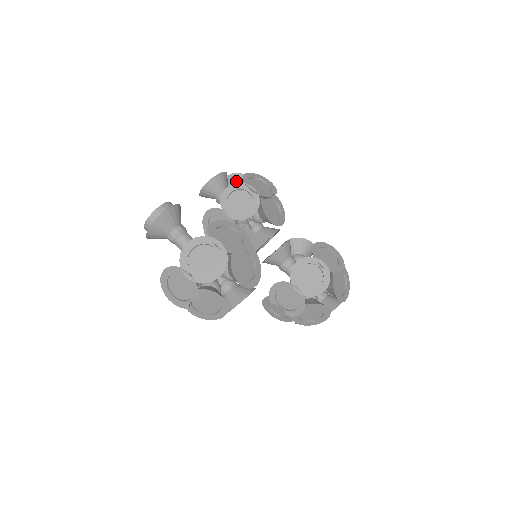
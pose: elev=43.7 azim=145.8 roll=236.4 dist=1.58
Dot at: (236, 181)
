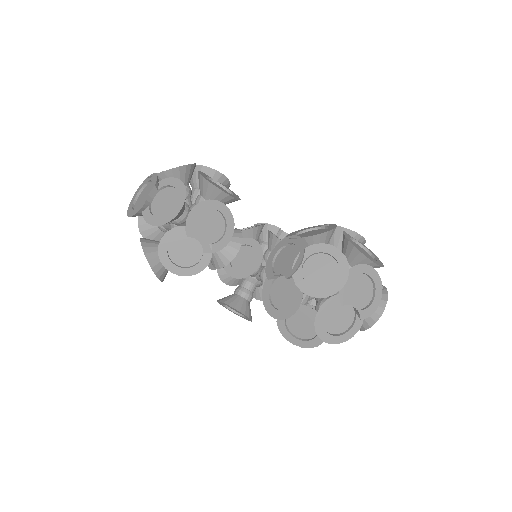
Dot at: occluded
